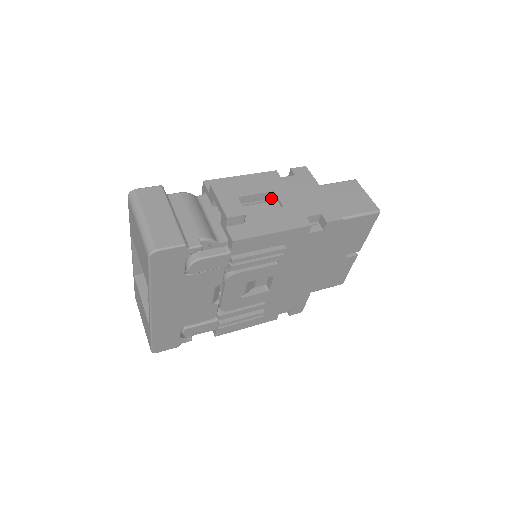
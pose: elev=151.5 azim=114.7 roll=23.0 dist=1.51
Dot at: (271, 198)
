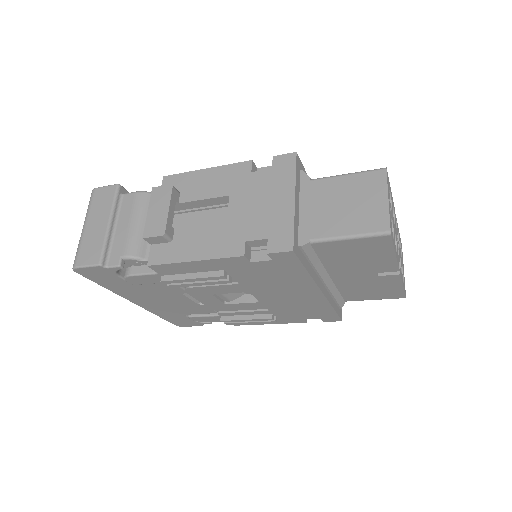
Dot at: occluded
